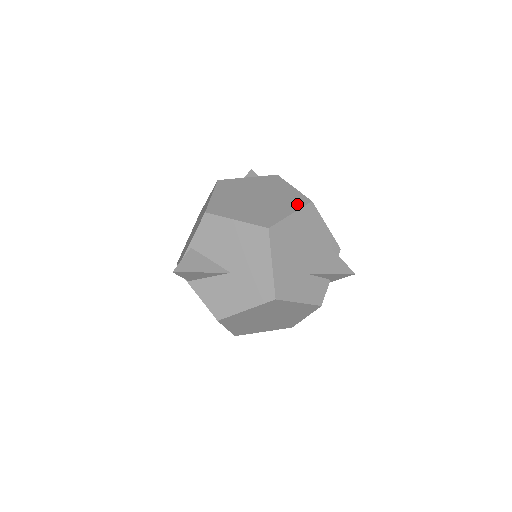
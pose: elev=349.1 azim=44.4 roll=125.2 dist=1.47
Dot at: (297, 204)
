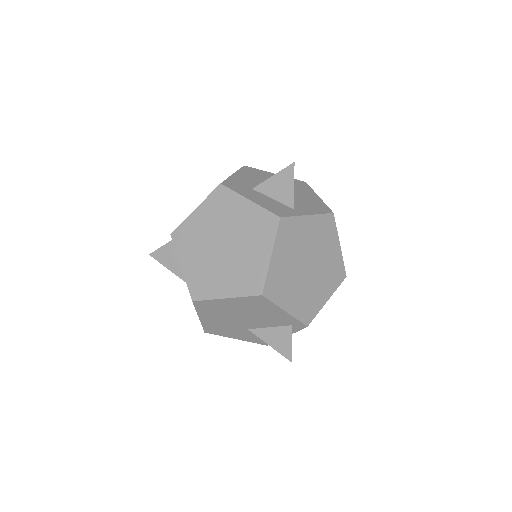
Dot at: (245, 288)
